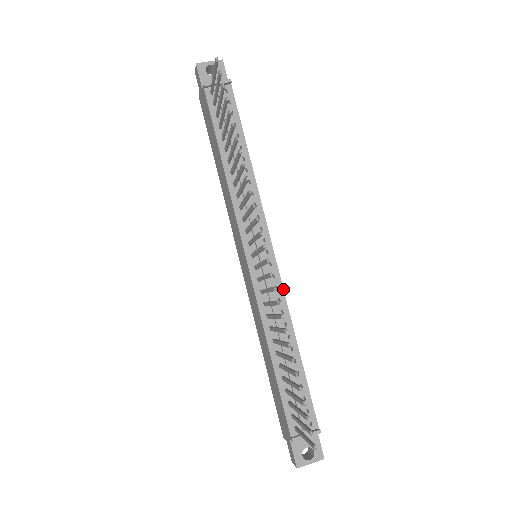
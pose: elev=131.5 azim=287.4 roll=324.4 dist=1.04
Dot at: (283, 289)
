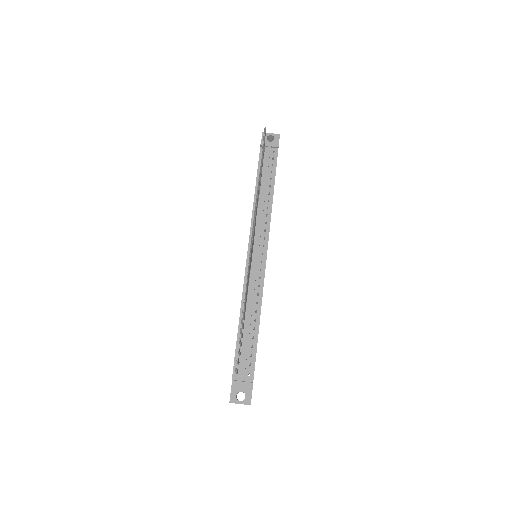
Dot at: occluded
